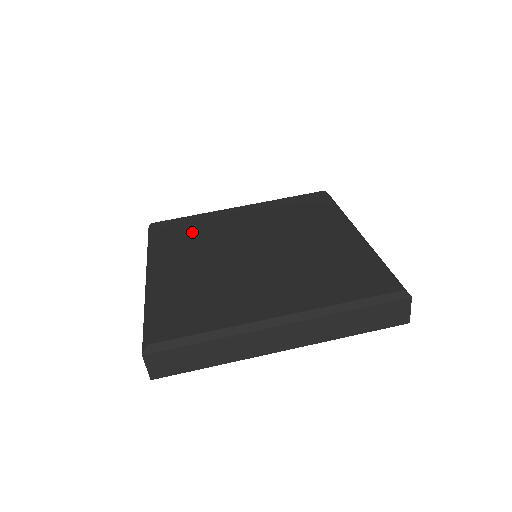
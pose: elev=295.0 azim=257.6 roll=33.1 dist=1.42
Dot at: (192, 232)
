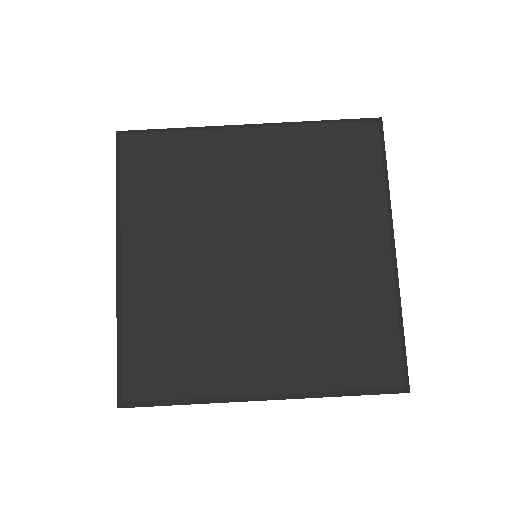
Dot at: (177, 180)
